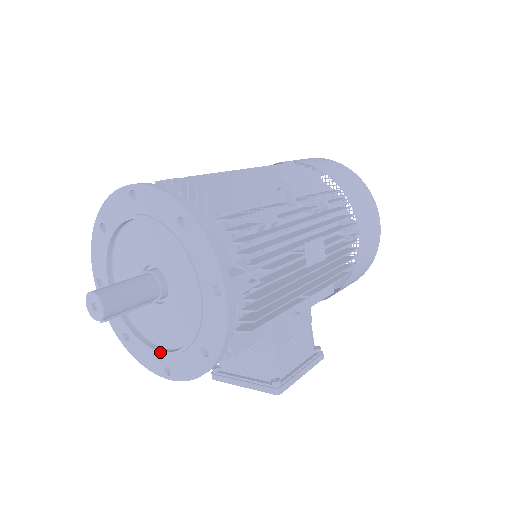
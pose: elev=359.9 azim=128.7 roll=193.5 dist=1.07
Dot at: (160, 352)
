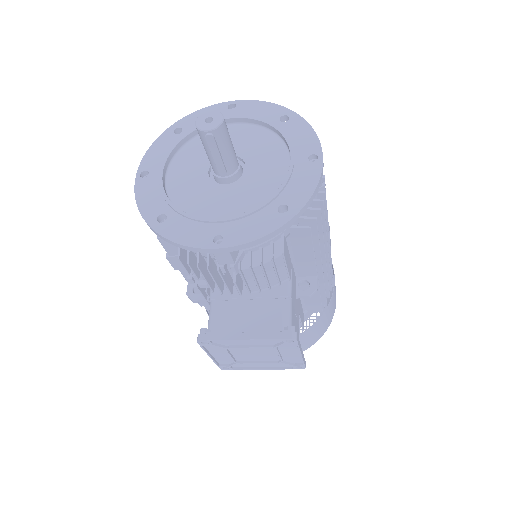
Dot at: (218, 219)
